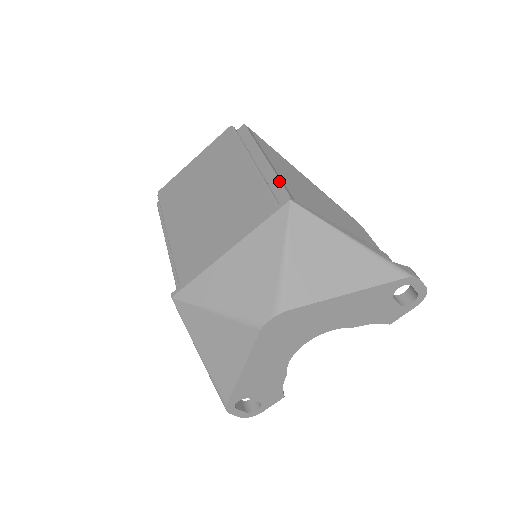
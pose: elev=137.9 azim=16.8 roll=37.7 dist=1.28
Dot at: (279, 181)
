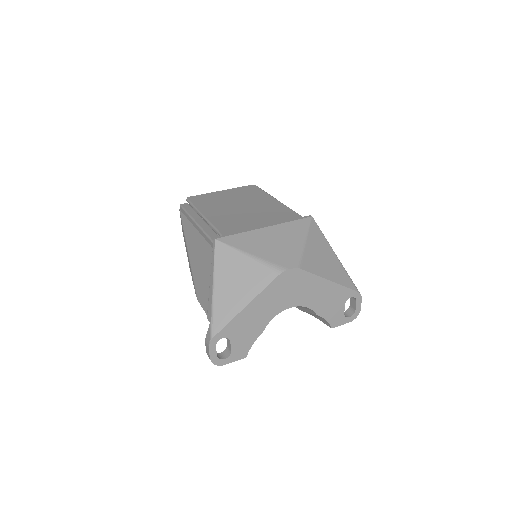
Dot at: occluded
